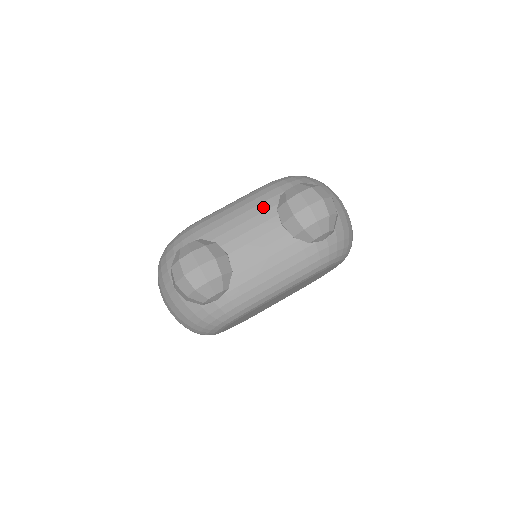
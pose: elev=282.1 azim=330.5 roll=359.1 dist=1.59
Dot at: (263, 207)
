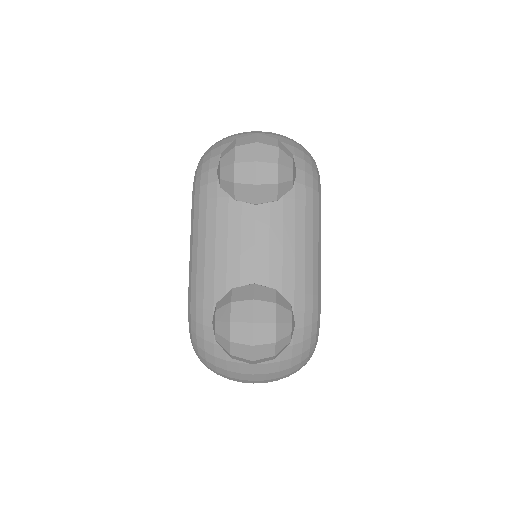
Dot at: (222, 213)
